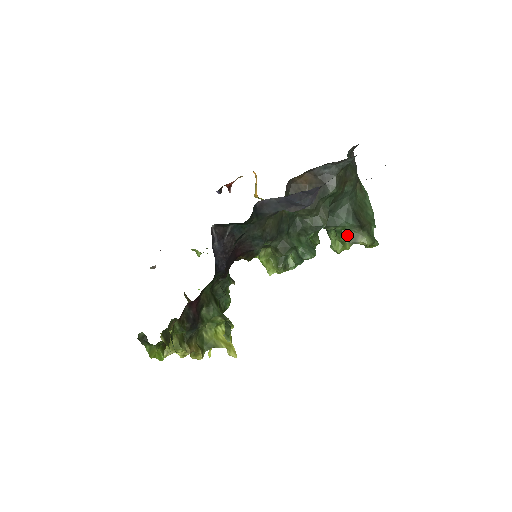
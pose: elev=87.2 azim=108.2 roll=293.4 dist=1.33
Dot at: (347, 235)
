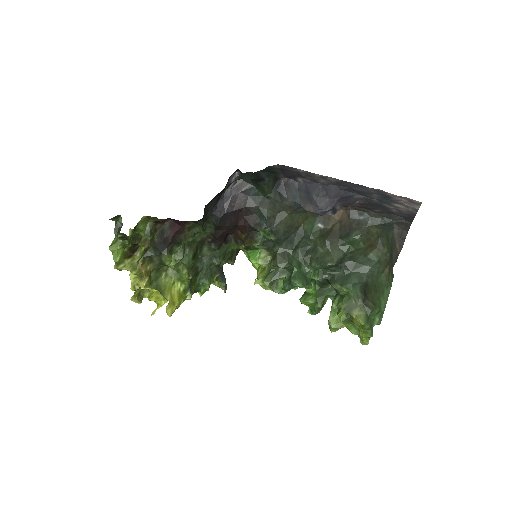
Dot at: (347, 301)
